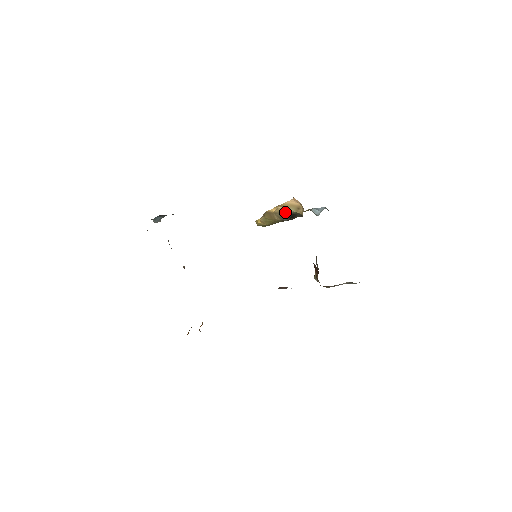
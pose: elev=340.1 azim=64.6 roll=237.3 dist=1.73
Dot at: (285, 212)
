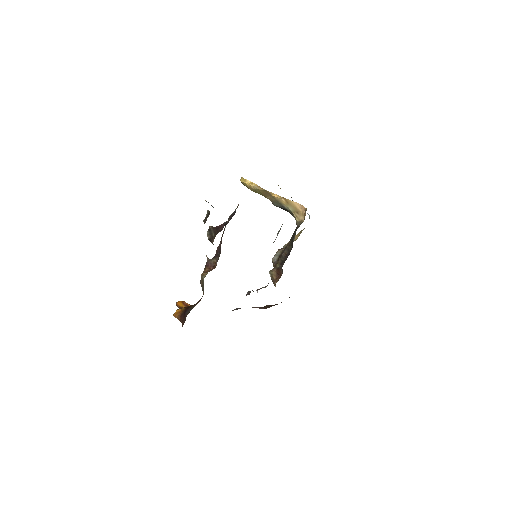
Dot at: (283, 204)
